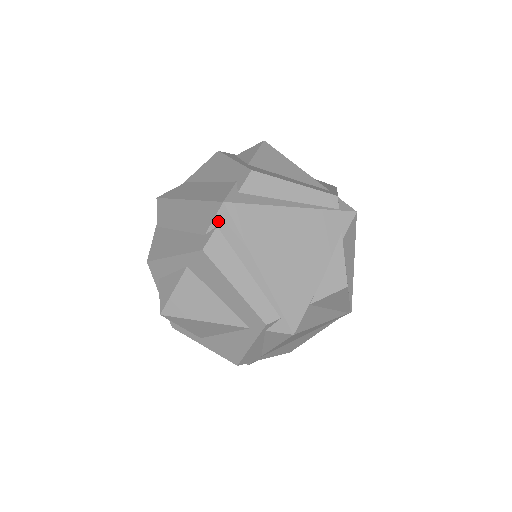
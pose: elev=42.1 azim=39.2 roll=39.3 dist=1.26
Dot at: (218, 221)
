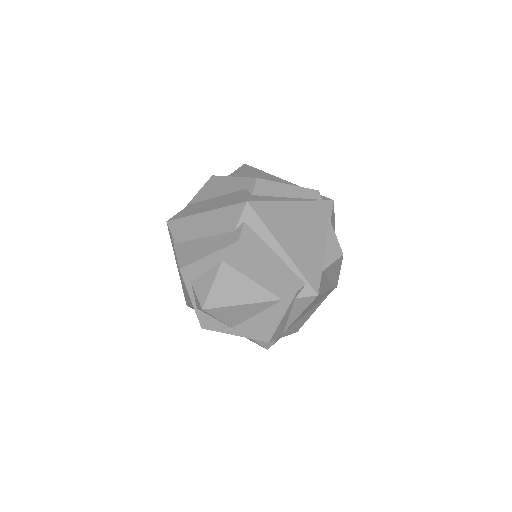
Dot at: (244, 217)
